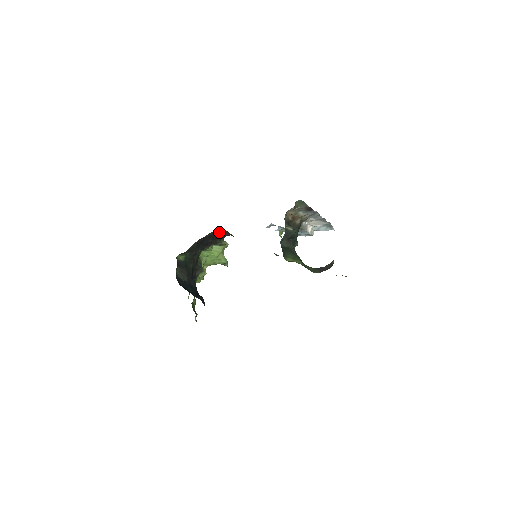
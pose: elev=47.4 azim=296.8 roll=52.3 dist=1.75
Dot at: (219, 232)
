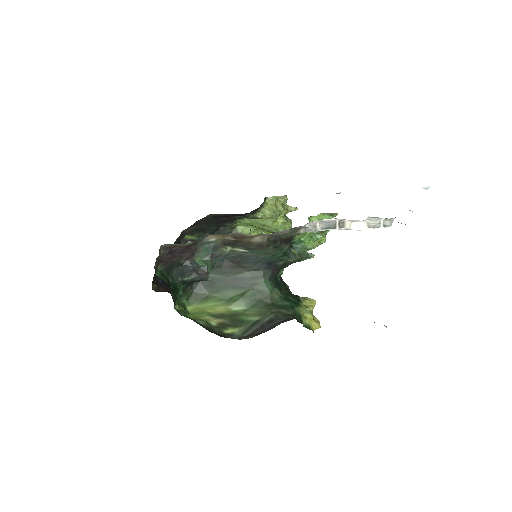
Dot at: occluded
